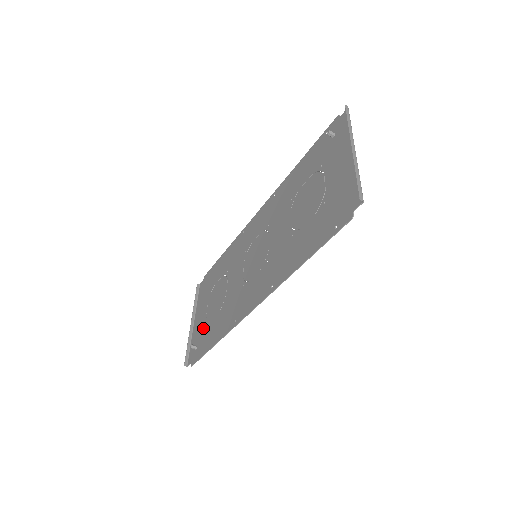
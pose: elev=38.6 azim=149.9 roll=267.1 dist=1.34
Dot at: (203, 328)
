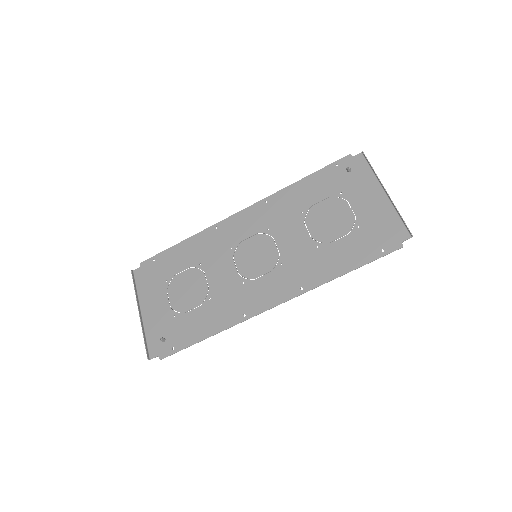
Dot at: (171, 320)
